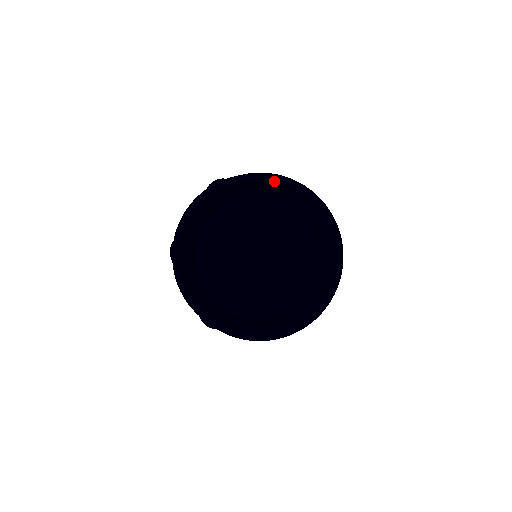
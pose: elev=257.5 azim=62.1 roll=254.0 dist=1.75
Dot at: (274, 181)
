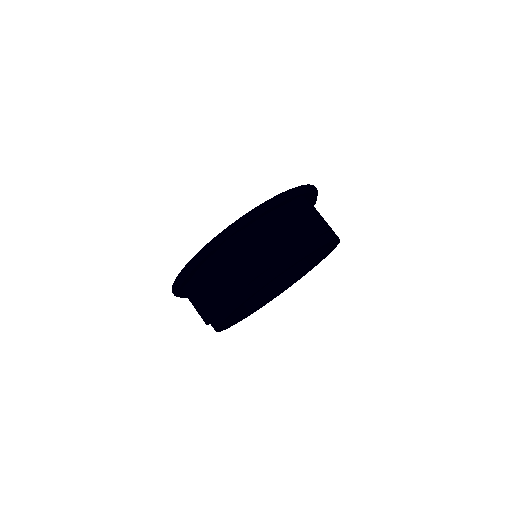
Dot at: occluded
